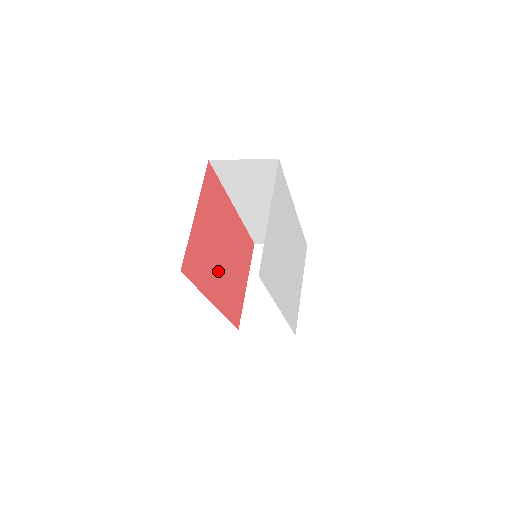
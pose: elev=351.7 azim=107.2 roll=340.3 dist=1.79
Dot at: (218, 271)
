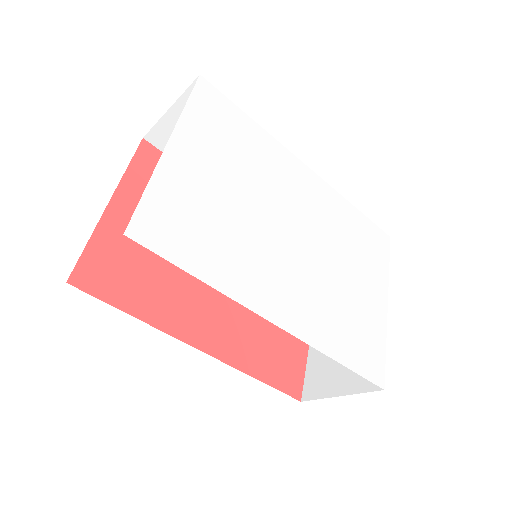
Dot at: (204, 296)
